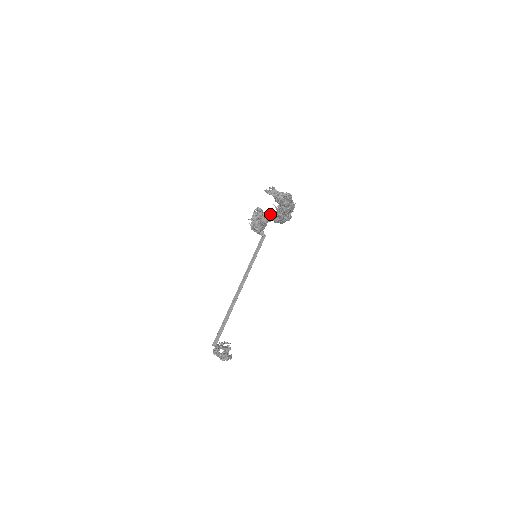
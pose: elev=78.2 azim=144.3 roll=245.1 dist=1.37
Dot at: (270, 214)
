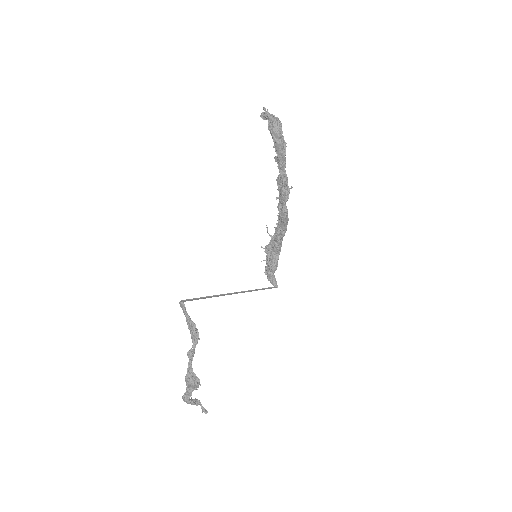
Dot at: occluded
